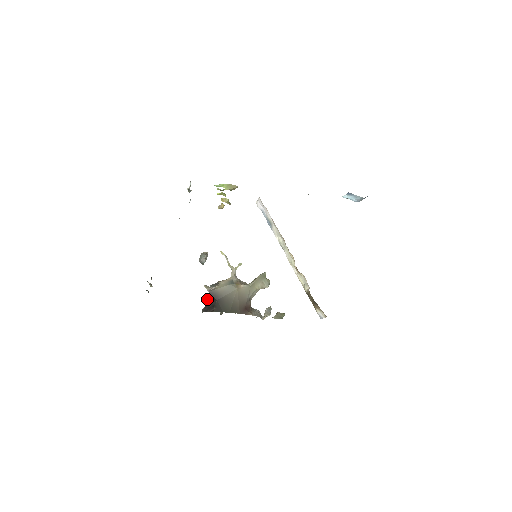
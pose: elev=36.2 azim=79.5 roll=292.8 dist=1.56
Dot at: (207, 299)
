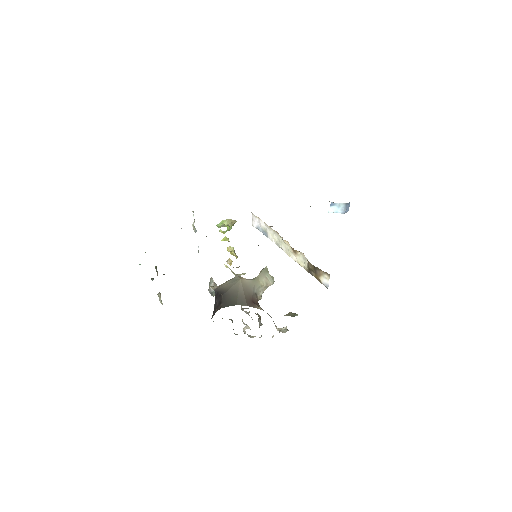
Dot at: (215, 303)
